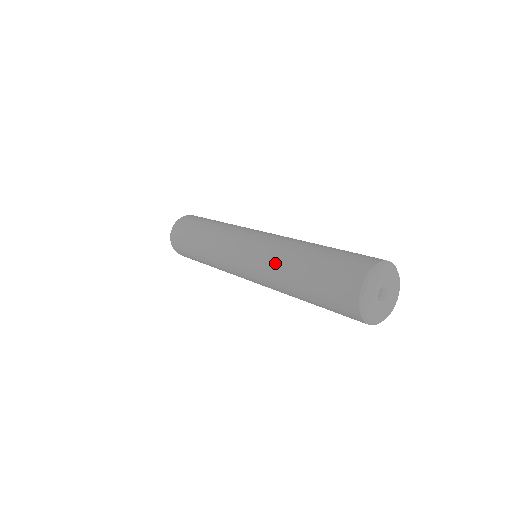
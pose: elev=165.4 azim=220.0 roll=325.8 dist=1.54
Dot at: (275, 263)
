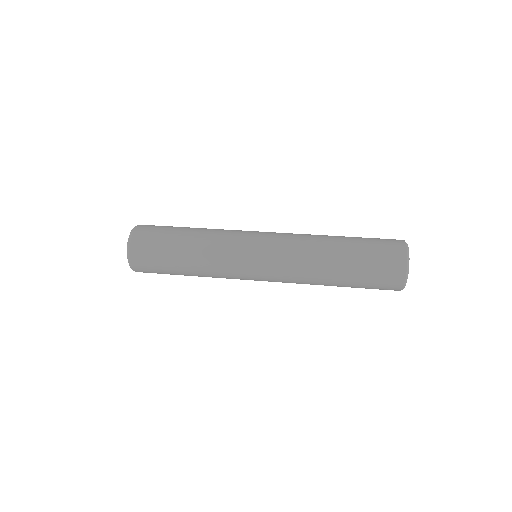
Dot at: (310, 249)
